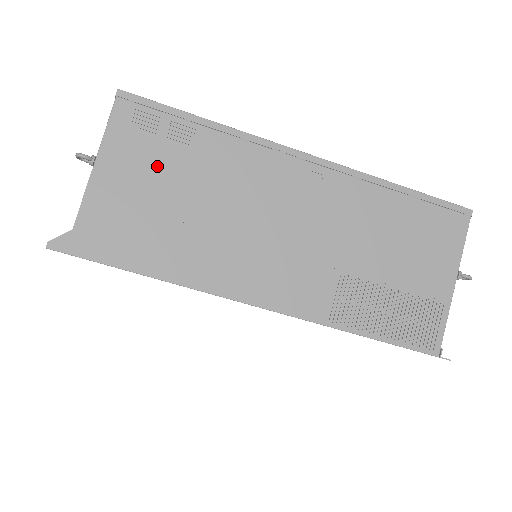
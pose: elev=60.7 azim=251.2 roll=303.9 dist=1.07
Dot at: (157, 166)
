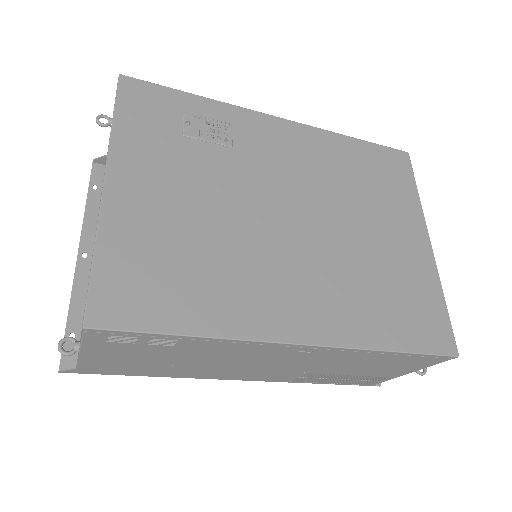
Dot at: (142, 352)
